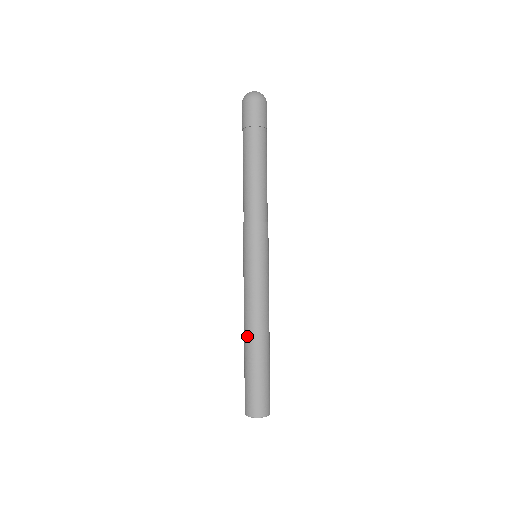
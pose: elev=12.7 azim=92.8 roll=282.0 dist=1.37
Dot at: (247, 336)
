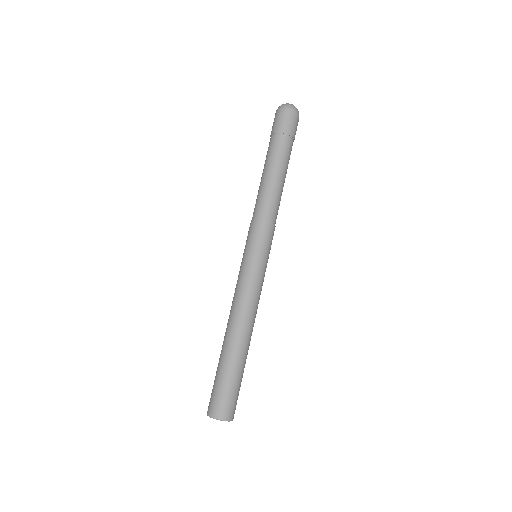
Dot at: (238, 334)
